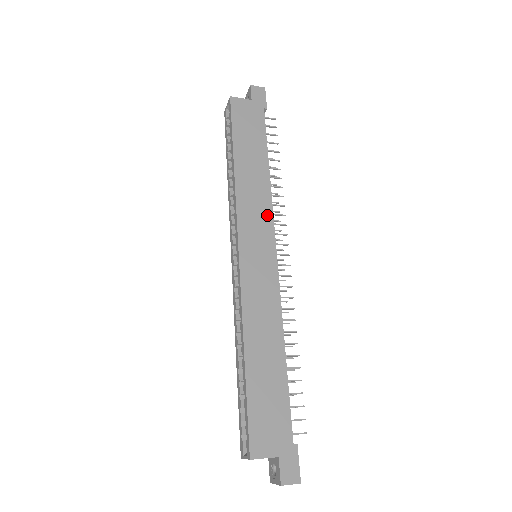
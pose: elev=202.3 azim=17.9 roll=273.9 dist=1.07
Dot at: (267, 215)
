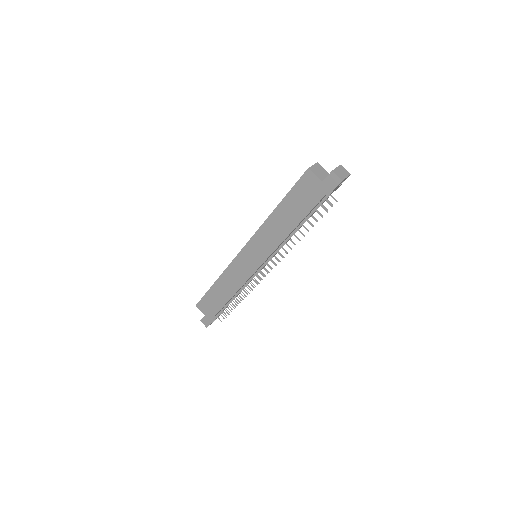
Dot at: (269, 250)
